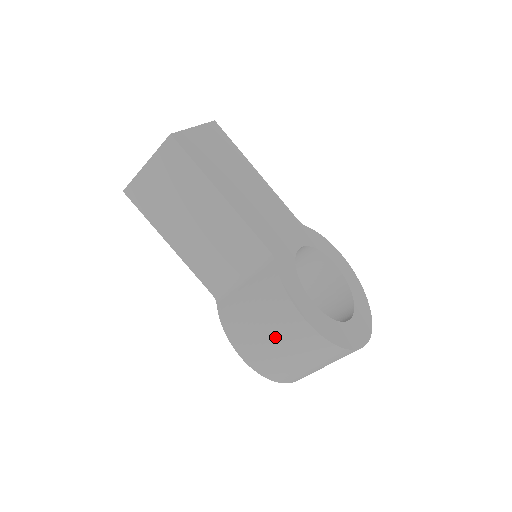
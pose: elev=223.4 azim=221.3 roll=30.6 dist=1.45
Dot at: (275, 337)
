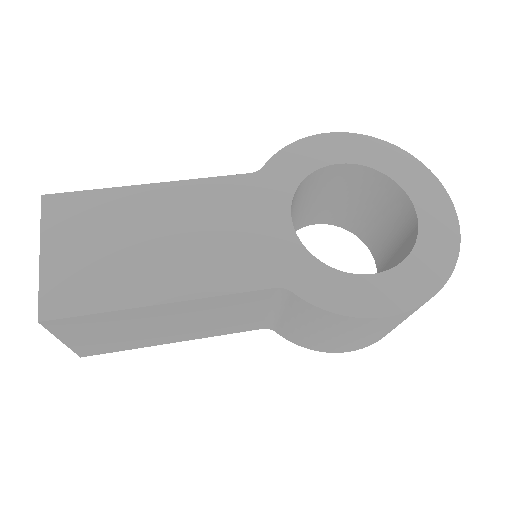
Dot at: (368, 334)
